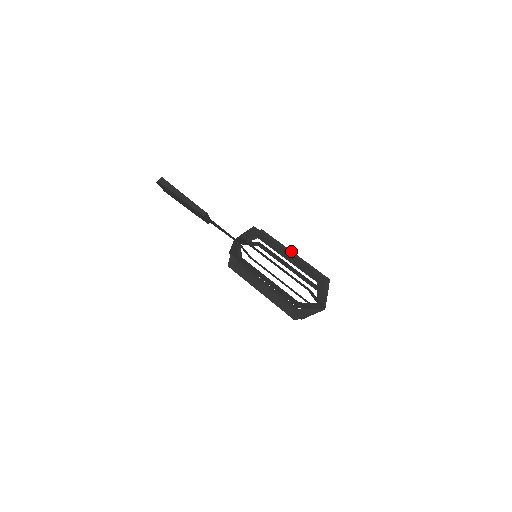
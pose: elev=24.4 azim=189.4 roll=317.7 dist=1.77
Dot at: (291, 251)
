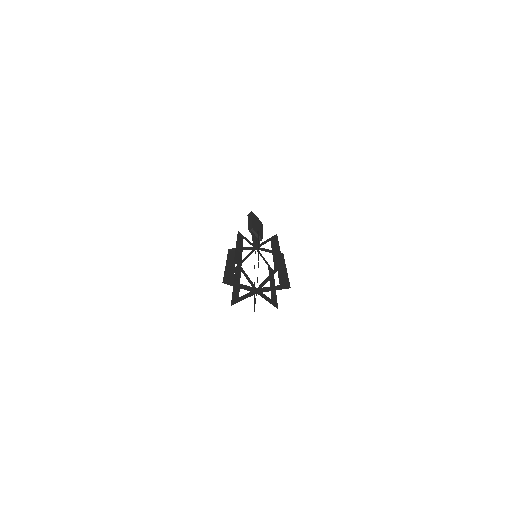
Dot at: (279, 246)
